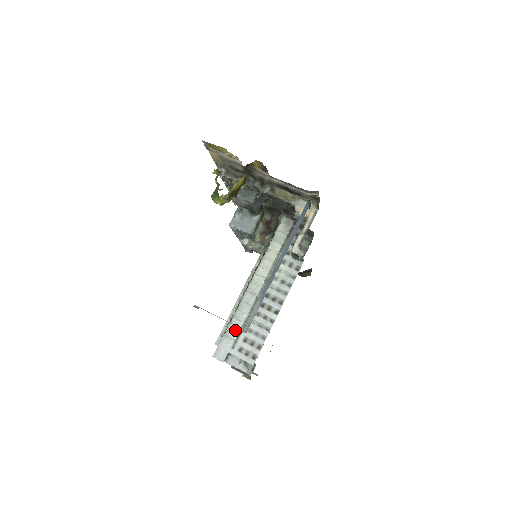
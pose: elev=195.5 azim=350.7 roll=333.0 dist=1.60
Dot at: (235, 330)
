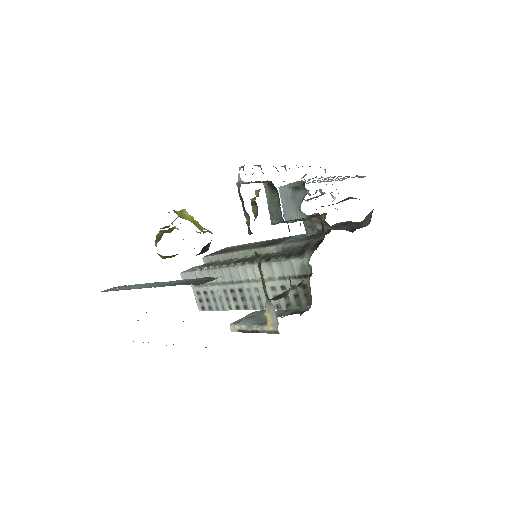
Dot at: occluded
